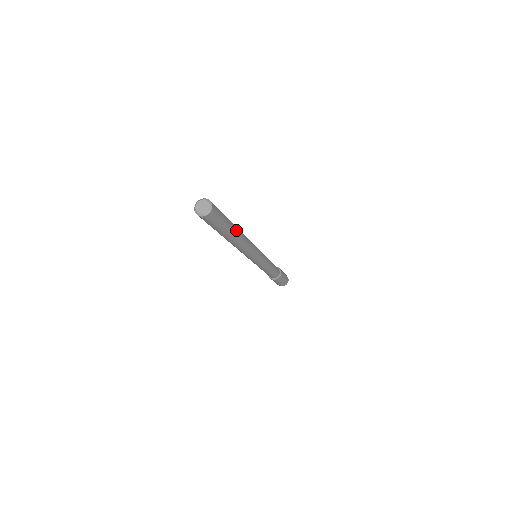
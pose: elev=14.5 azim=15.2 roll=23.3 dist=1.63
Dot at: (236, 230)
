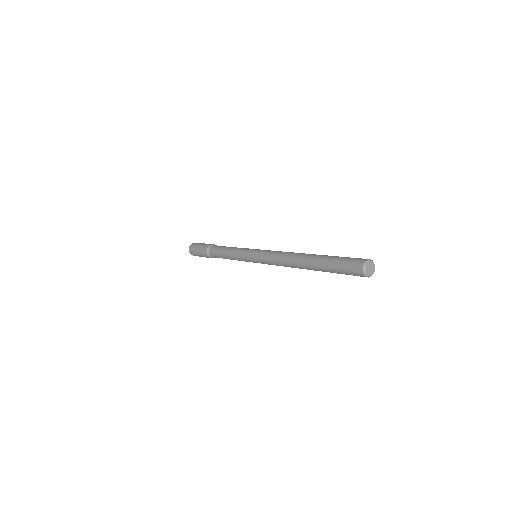
Dot at: occluded
